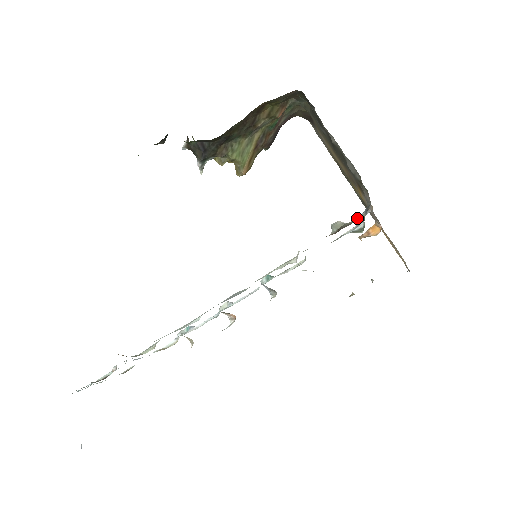
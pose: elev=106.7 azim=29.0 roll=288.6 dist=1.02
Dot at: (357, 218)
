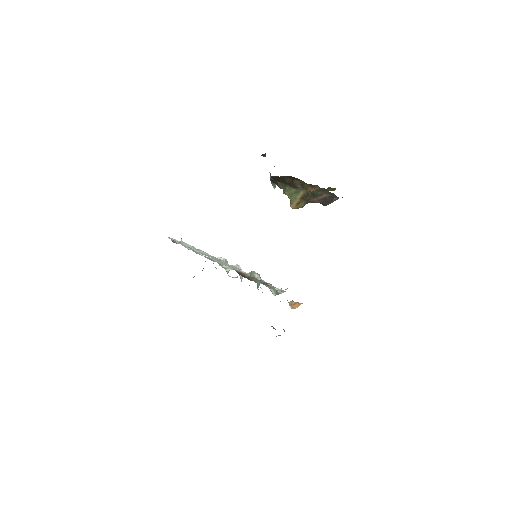
Dot at: (257, 280)
